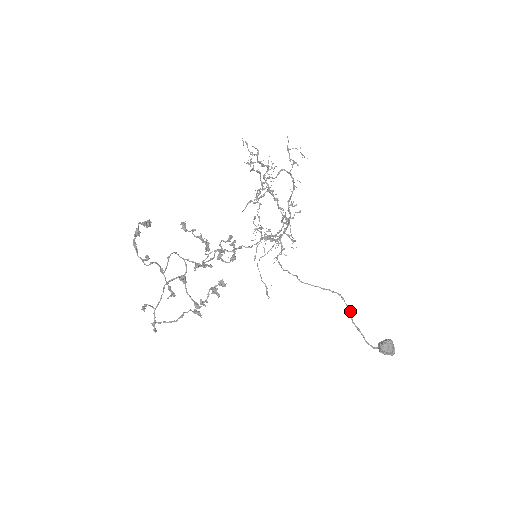
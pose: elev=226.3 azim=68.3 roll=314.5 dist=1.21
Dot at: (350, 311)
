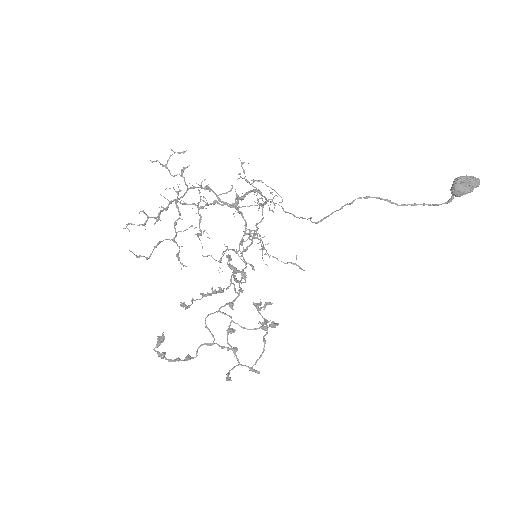
Dot at: (386, 200)
